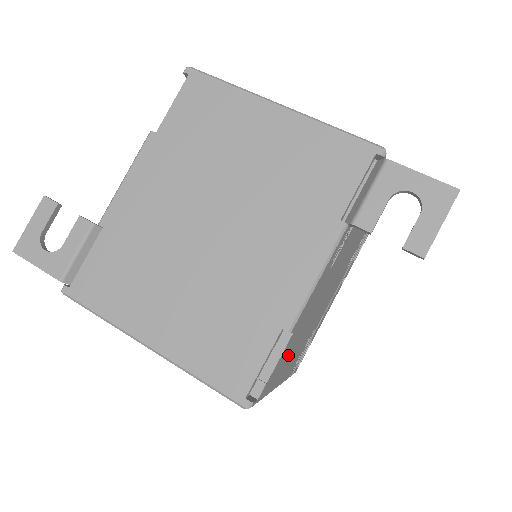
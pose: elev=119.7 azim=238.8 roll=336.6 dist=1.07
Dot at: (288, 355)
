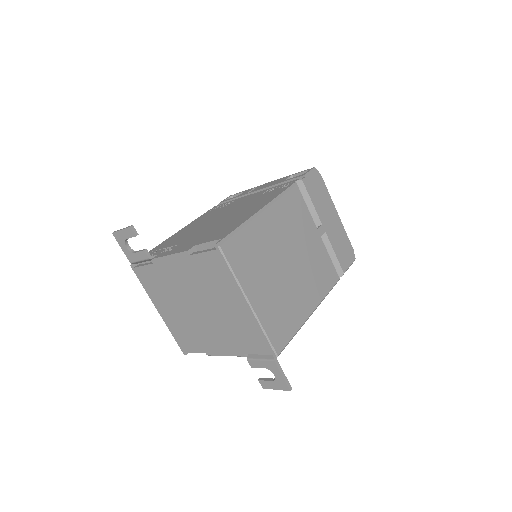
Dot at: occluded
